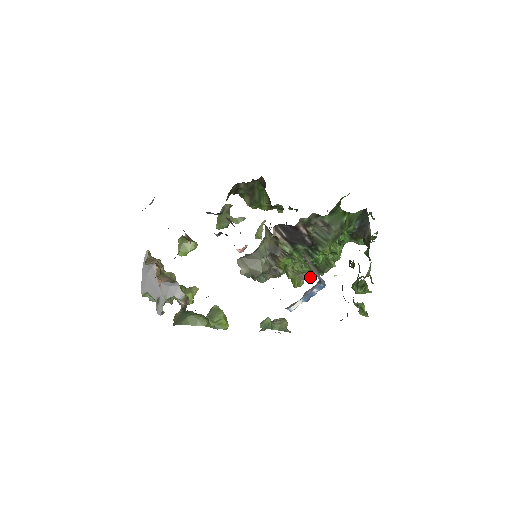
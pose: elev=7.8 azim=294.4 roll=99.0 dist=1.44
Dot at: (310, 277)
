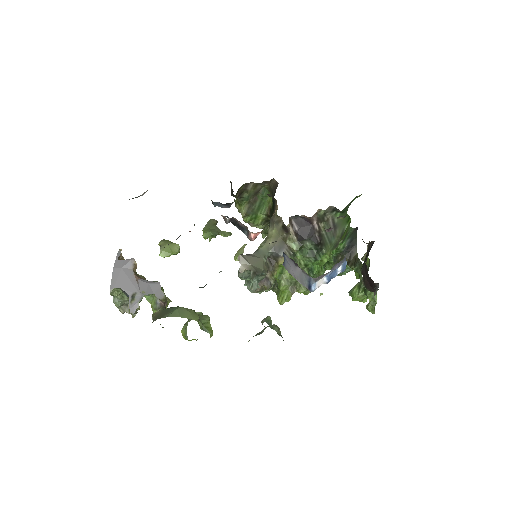
Dot at: (300, 291)
